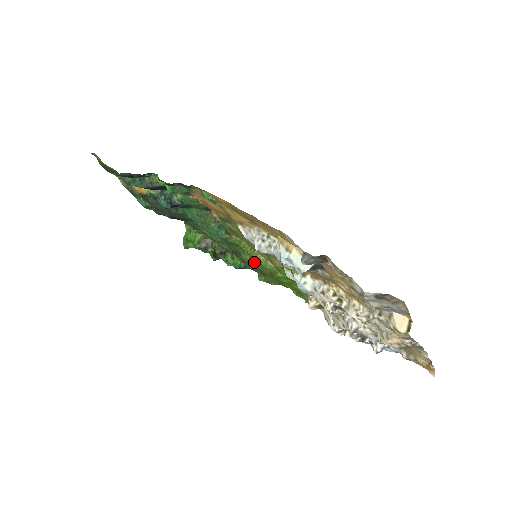
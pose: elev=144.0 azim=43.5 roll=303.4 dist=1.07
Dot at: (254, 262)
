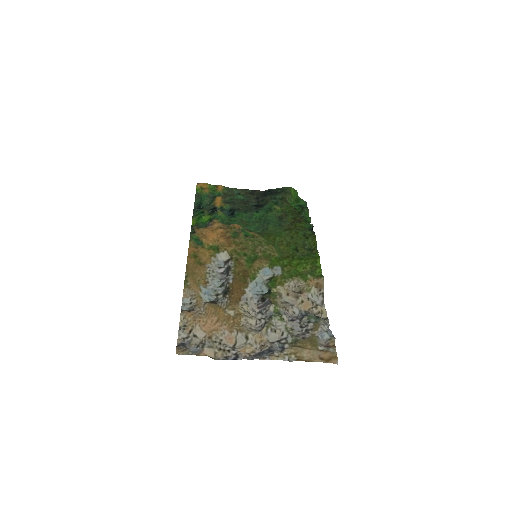
Dot at: (285, 244)
